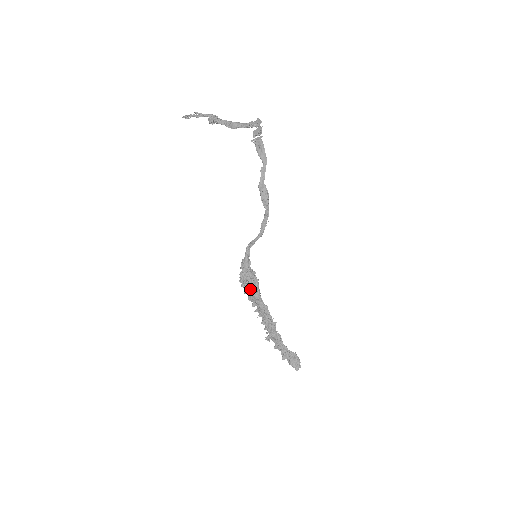
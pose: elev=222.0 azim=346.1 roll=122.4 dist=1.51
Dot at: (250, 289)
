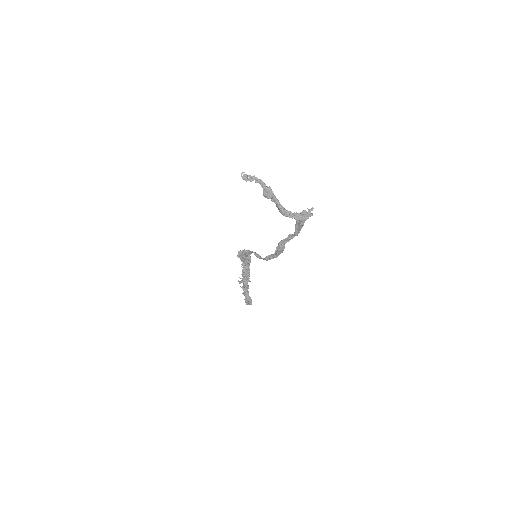
Dot at: (242, 261)
